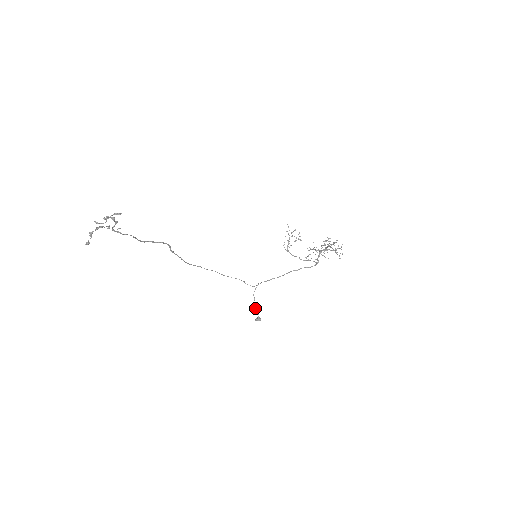
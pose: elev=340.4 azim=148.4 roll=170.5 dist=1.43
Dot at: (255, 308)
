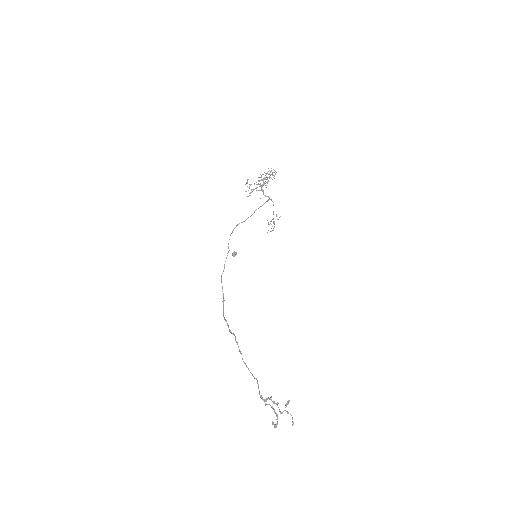
Dot at: occluded
